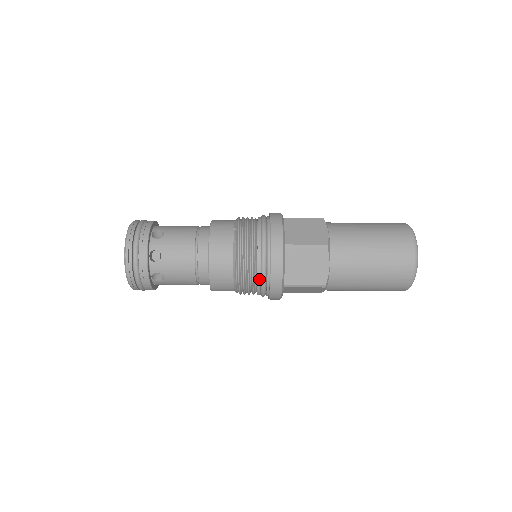
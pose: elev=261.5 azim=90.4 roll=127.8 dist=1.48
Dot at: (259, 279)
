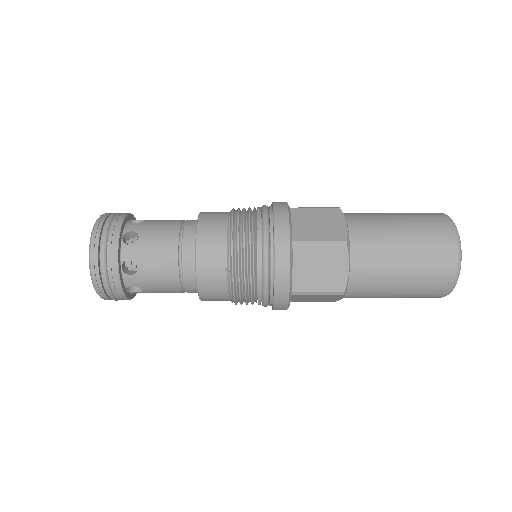
Dot at: occluded
